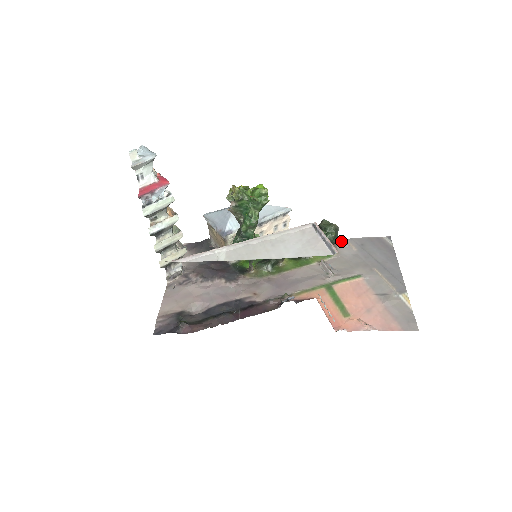
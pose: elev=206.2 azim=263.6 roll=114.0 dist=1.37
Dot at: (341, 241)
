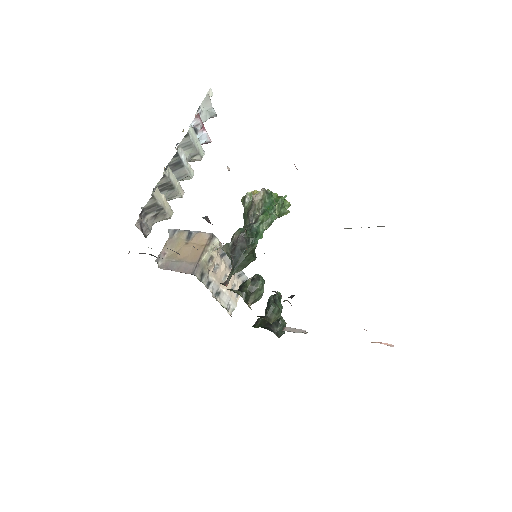
Dot at: occluded
